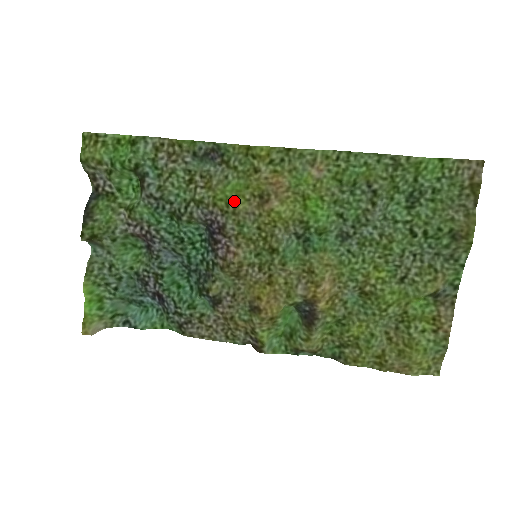
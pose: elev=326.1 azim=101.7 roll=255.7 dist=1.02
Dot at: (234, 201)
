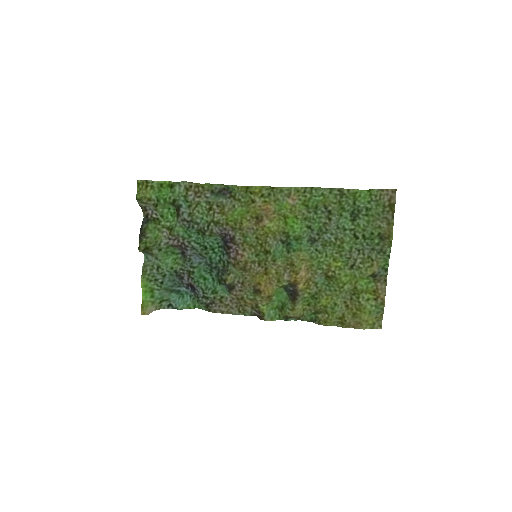
Dot at: (240, 221)
